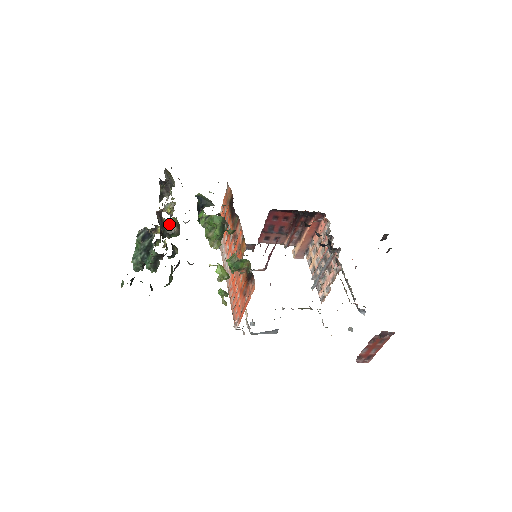
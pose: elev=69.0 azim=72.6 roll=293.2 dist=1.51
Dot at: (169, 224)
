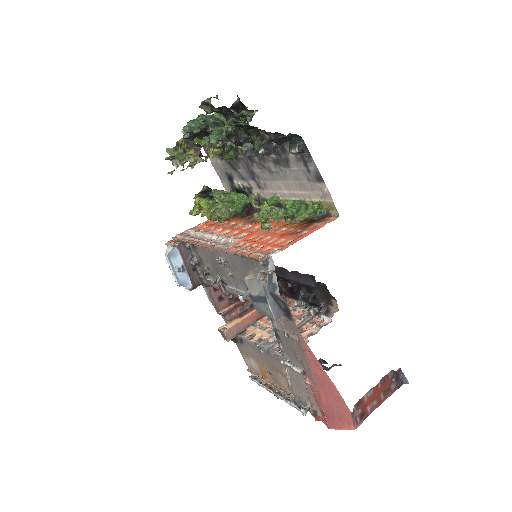
Dot at: occluded
